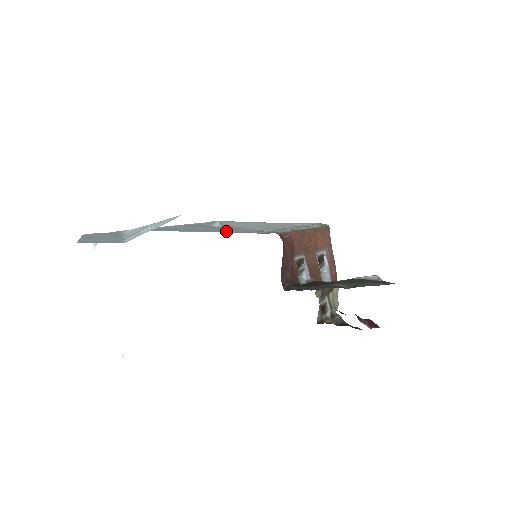
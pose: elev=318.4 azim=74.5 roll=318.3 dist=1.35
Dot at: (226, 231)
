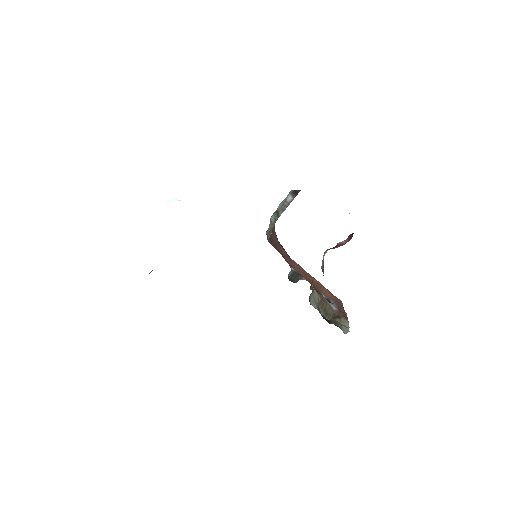
Dot at: occluded
